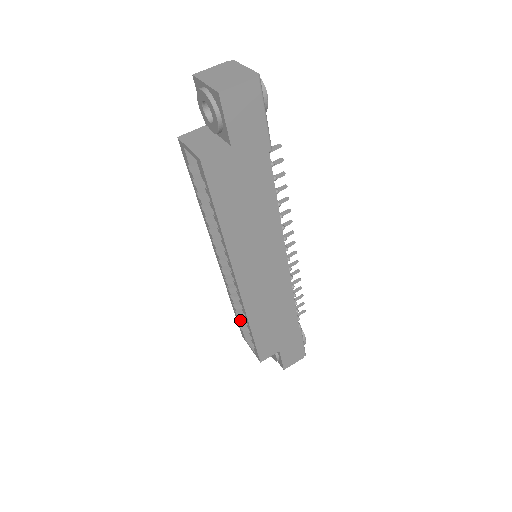
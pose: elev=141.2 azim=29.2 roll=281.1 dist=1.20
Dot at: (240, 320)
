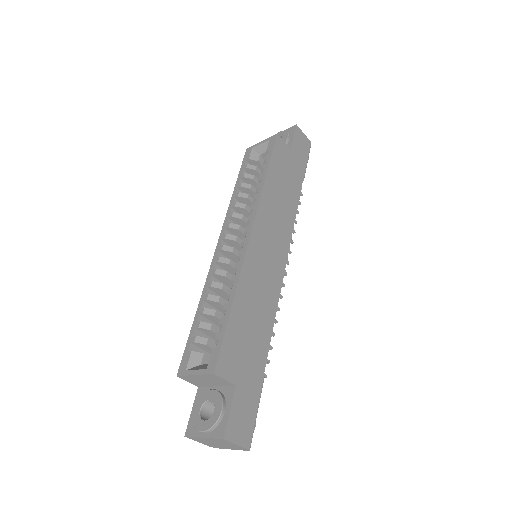
Dot at: (195, 337)
